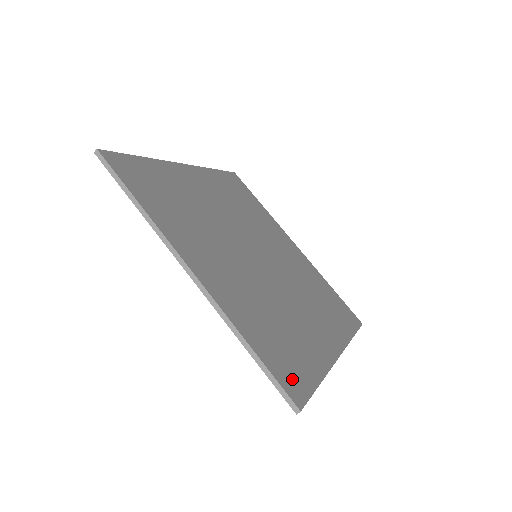
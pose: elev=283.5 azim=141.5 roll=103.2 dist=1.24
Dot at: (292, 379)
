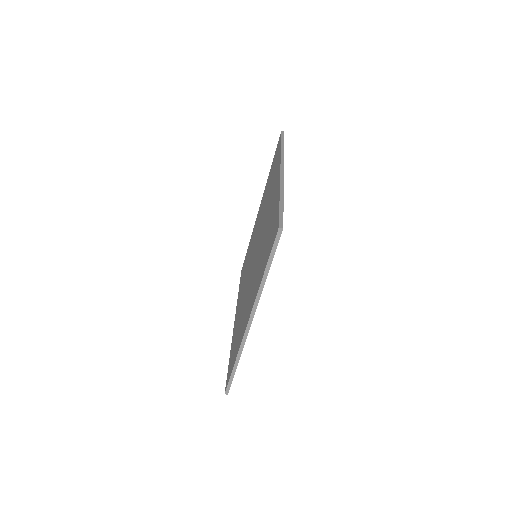
Dot at: occluded
